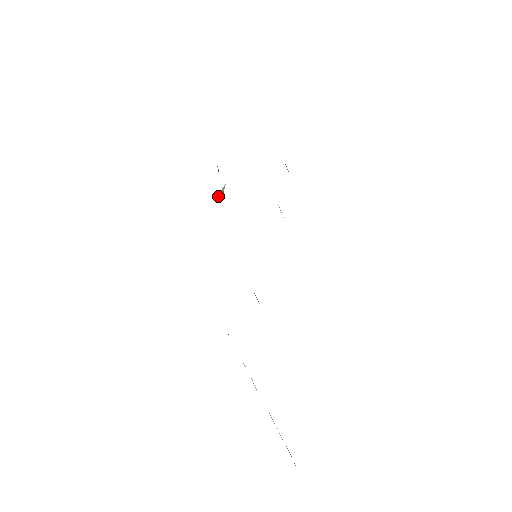
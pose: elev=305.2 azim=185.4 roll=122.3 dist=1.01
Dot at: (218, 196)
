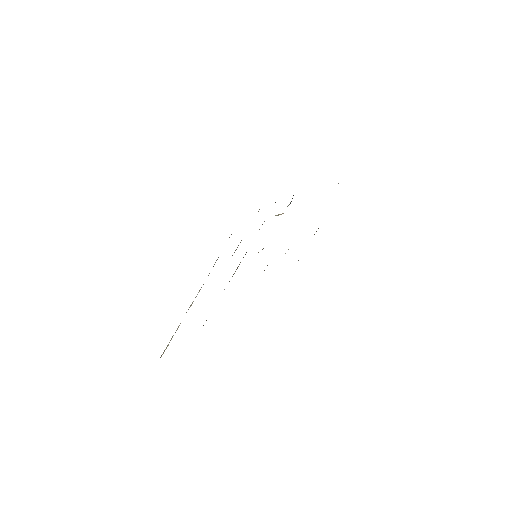
Dot at: (275, 215)
